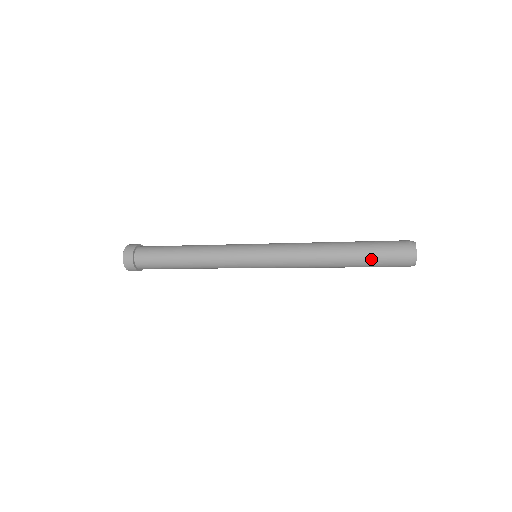
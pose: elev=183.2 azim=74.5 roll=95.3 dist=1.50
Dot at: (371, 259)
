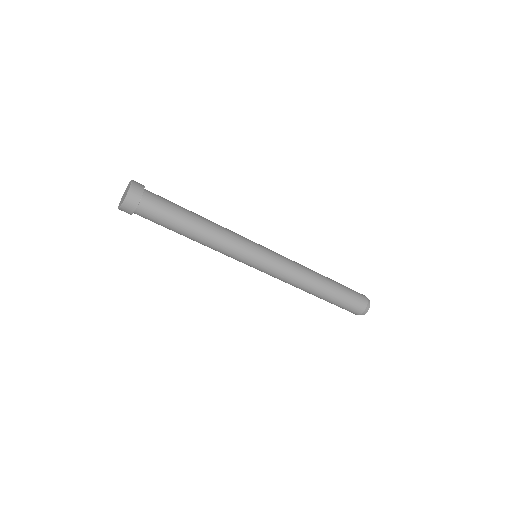
Dot at: (341, 302)
